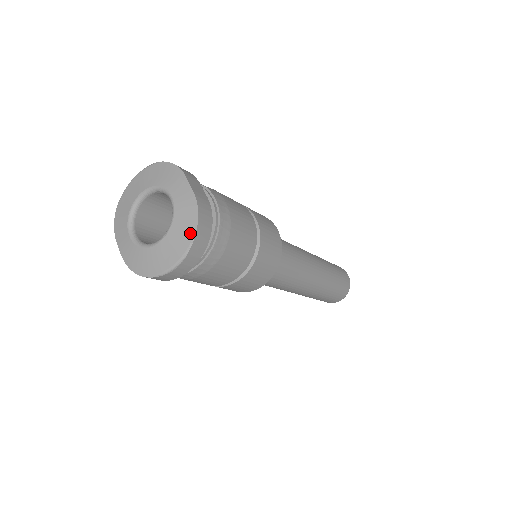
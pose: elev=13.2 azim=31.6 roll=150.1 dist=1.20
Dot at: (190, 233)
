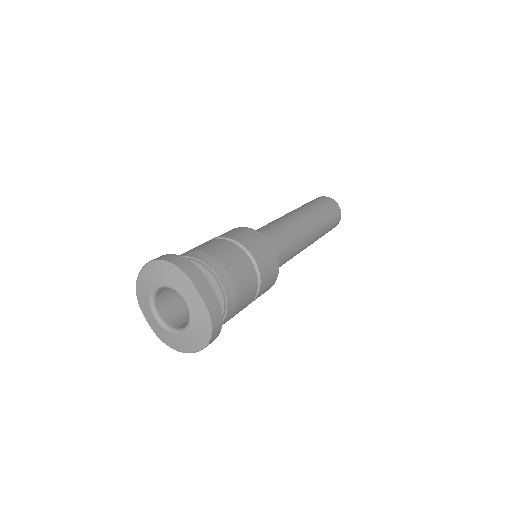
Dot at: (207, 333)
